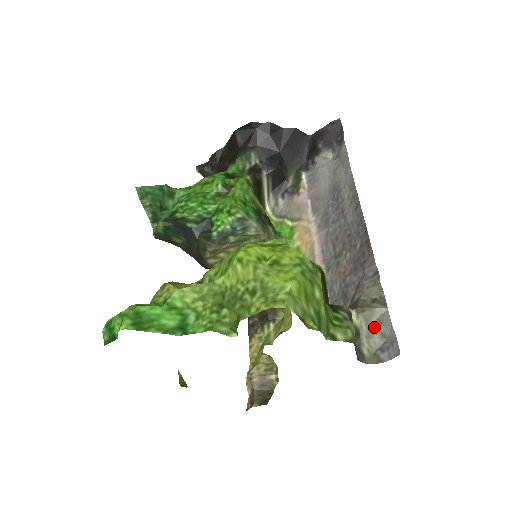
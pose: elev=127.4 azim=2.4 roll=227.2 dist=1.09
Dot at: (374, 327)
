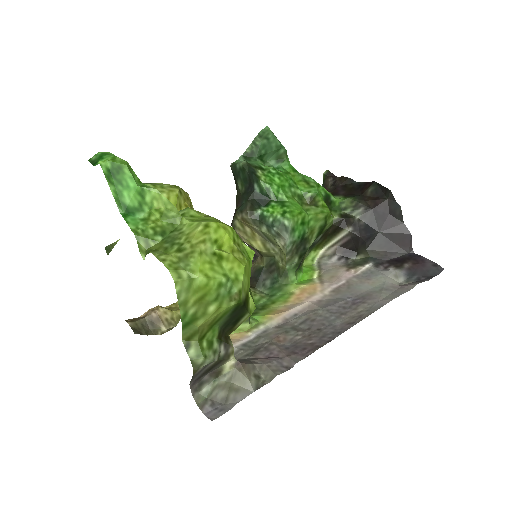
Dot at: (230, 387)
